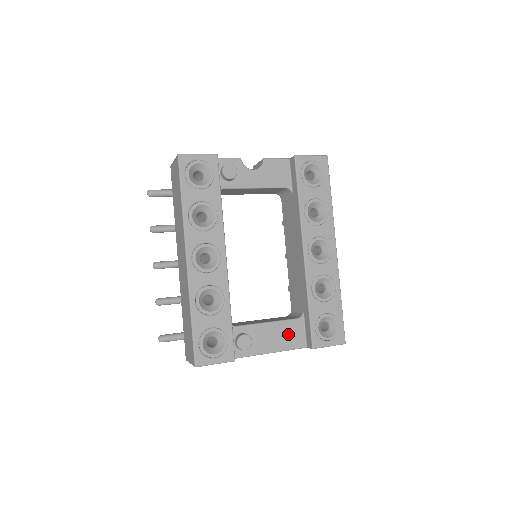
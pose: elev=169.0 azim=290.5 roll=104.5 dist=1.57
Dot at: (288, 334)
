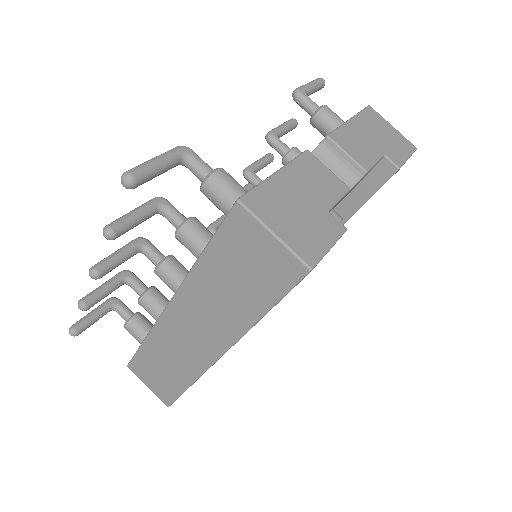
Dot at: occluded
